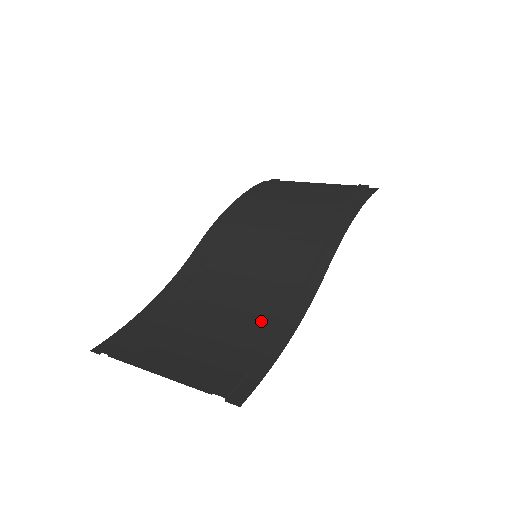
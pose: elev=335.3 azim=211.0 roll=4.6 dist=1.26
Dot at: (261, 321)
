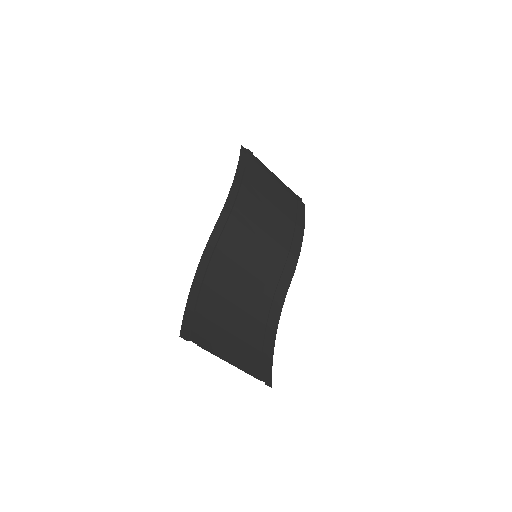
Dot at: (263, 318)
